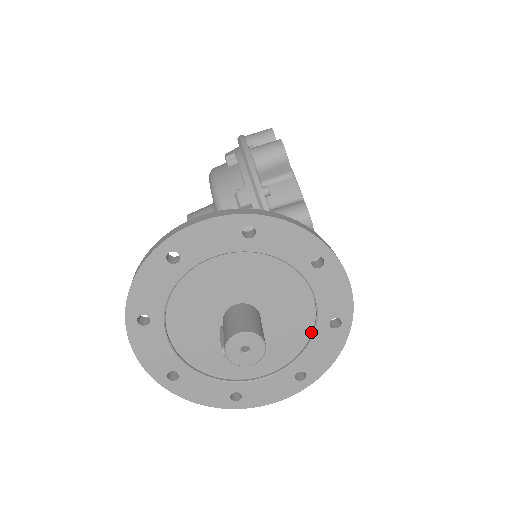
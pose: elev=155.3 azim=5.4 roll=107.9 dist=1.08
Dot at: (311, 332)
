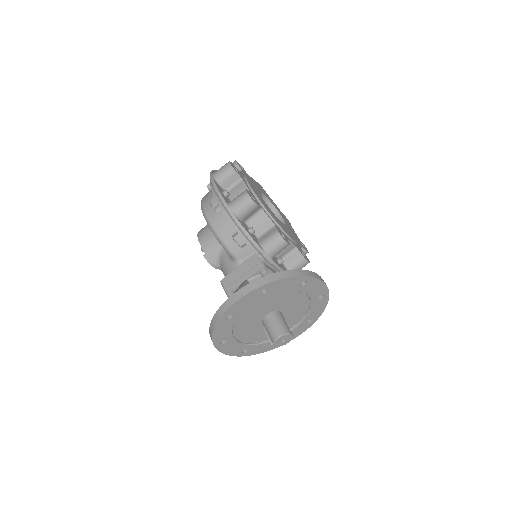
Dot at: (309, 304)
